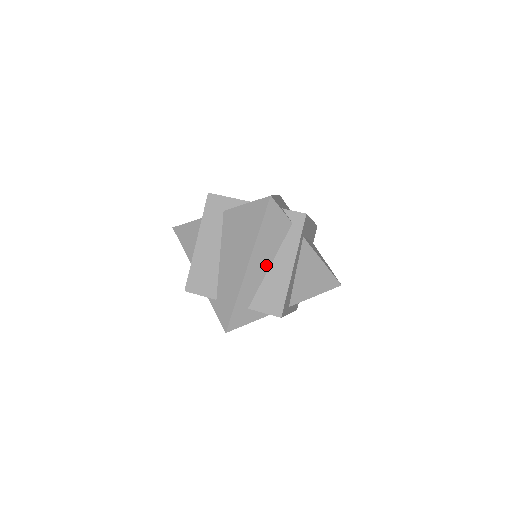
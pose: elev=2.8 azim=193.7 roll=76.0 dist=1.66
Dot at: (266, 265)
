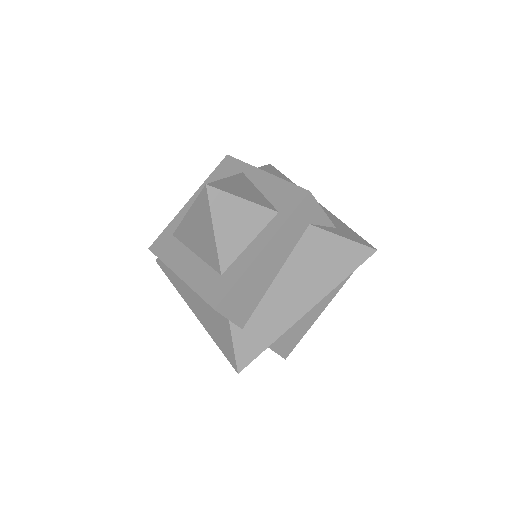
Dot at: occluded
